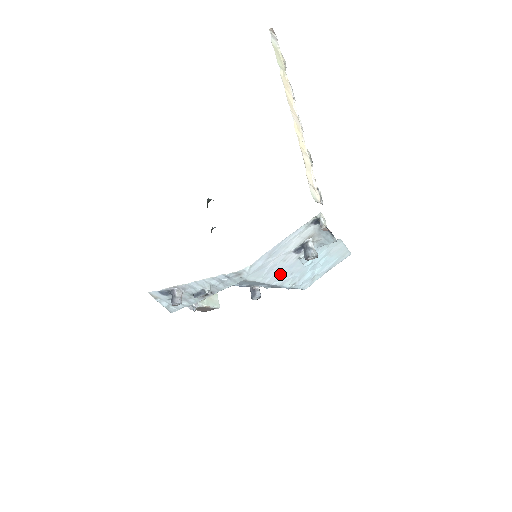
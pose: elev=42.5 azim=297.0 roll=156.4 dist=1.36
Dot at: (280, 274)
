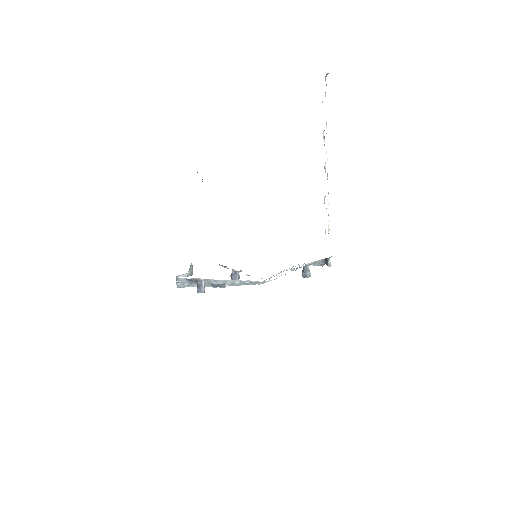
Dot at: occluded
